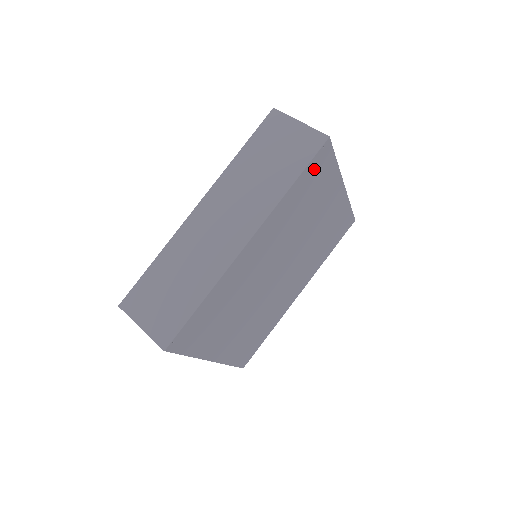
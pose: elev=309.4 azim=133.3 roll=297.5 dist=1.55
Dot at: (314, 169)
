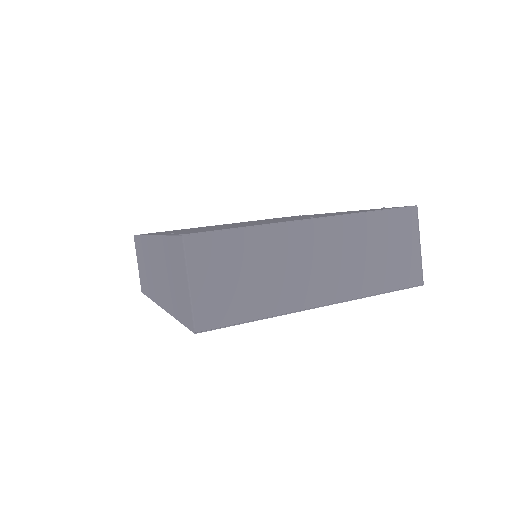
Dot at: occluded
